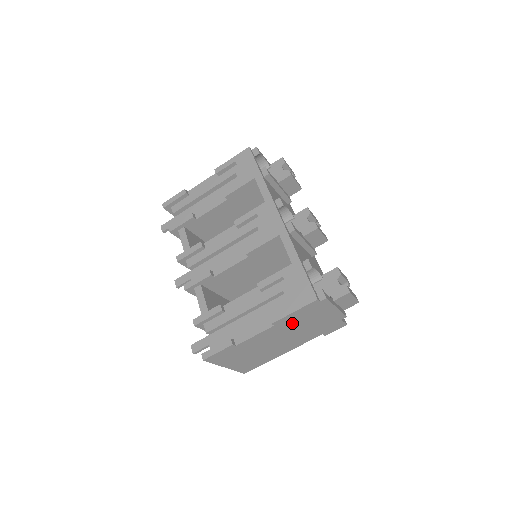
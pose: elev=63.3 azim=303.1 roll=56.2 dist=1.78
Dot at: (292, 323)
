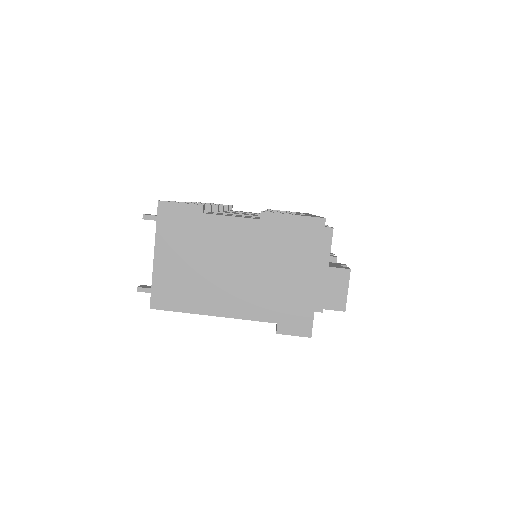
Dot at: (275, 241)
